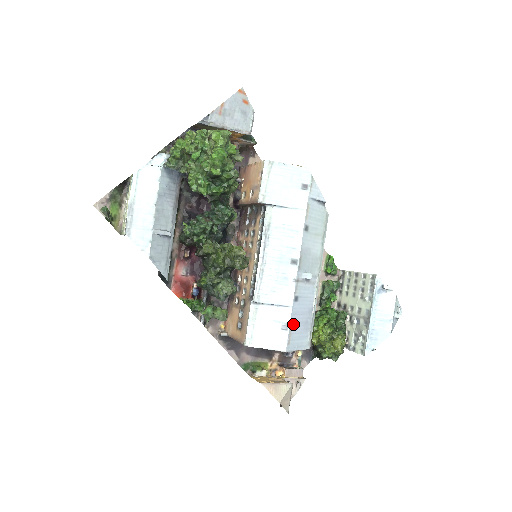
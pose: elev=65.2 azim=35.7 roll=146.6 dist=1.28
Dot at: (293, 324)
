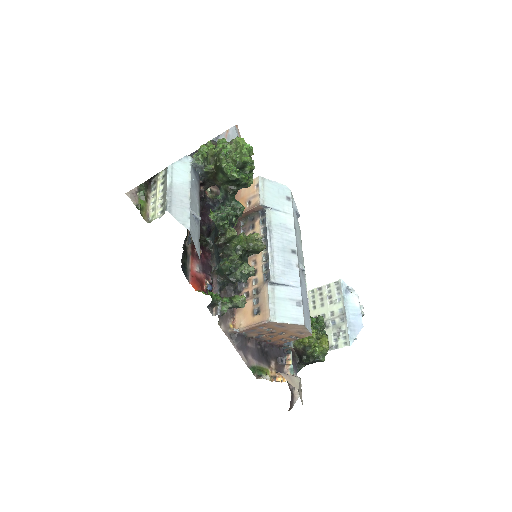
Dot at: (303, 303)
